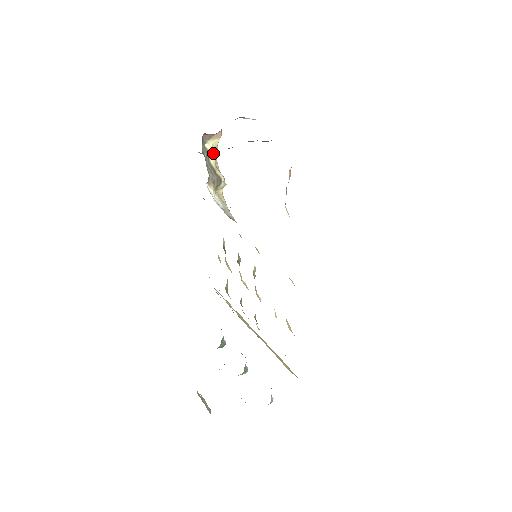
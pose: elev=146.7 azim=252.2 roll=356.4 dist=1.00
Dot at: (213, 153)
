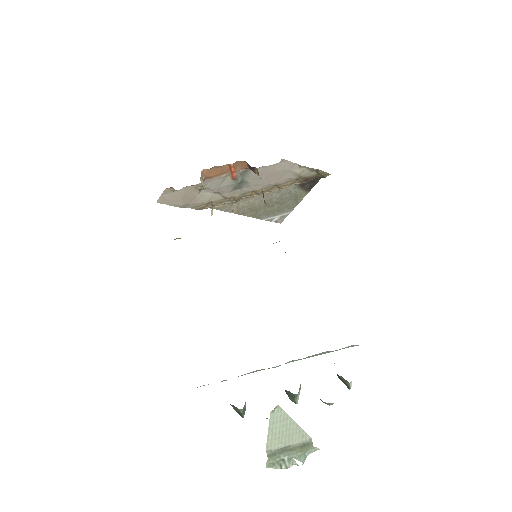
Dot at: occluded
